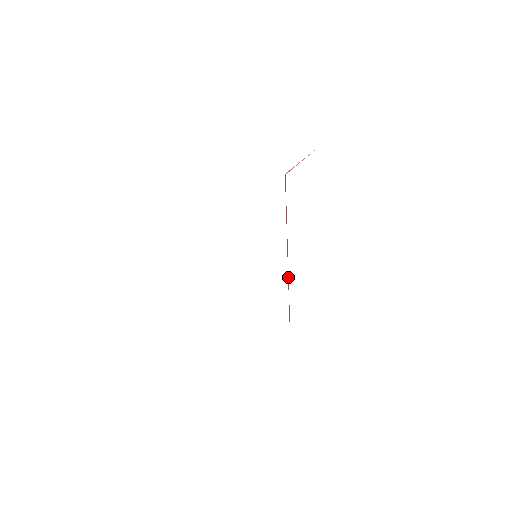
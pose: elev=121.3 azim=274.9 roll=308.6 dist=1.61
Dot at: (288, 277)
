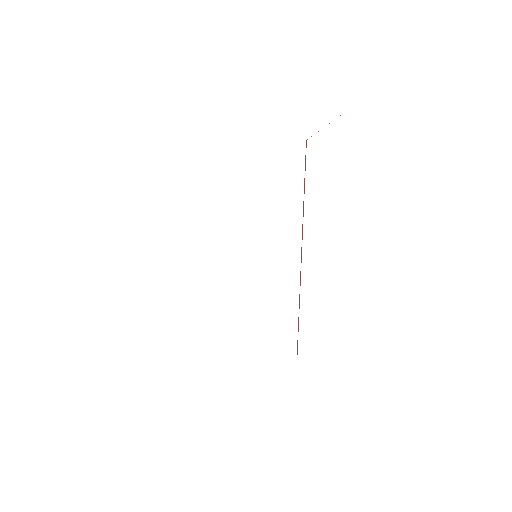
Dot at: occluded
